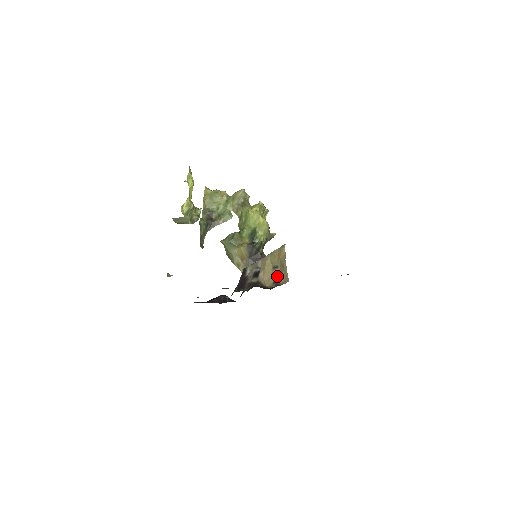
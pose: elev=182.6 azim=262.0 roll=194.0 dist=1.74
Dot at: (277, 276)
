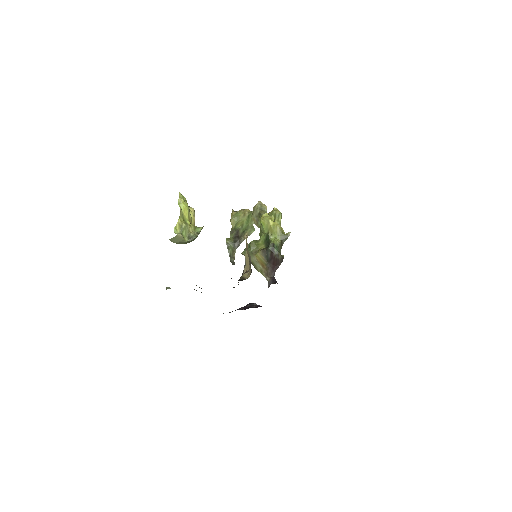
Dot at: occluded
